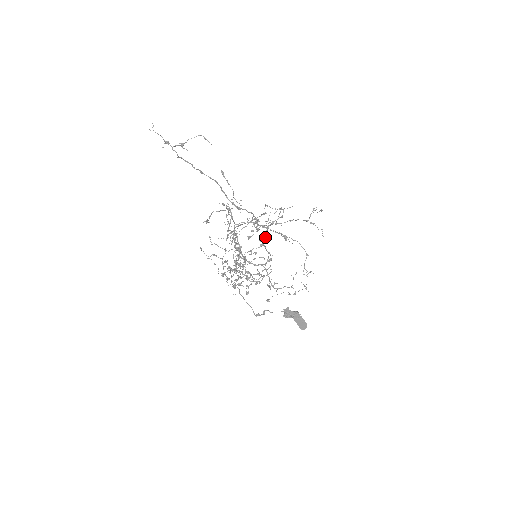
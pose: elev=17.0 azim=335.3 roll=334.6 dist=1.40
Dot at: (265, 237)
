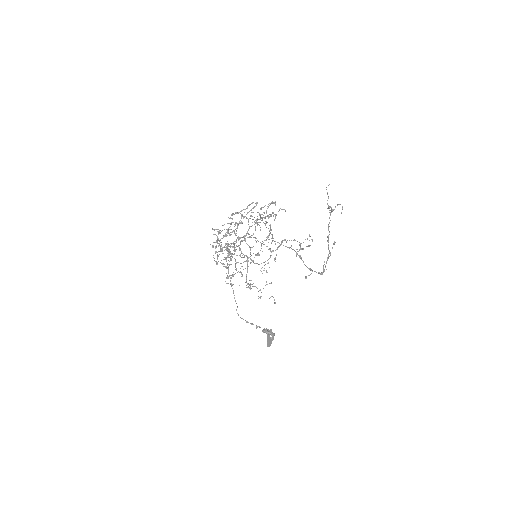
Dot at: occluded
